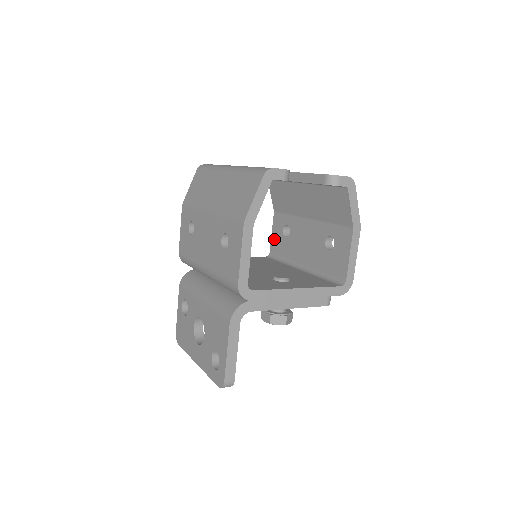
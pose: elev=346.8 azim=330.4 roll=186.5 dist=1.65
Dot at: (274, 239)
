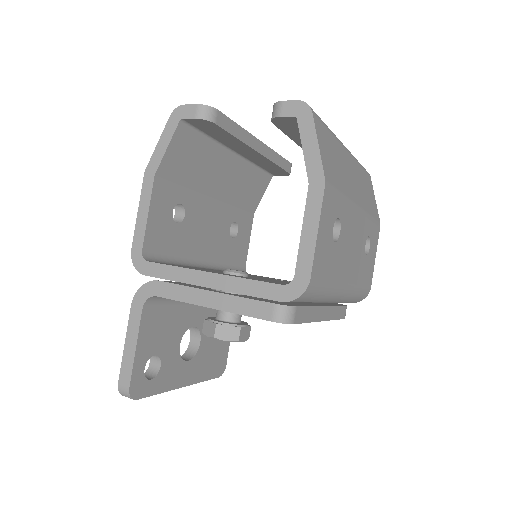
Dot at: occluded
